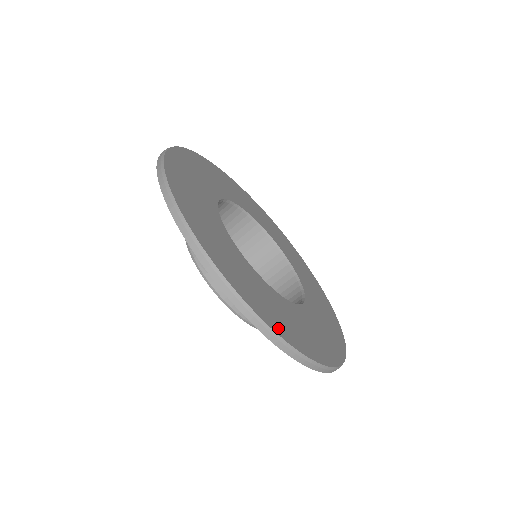
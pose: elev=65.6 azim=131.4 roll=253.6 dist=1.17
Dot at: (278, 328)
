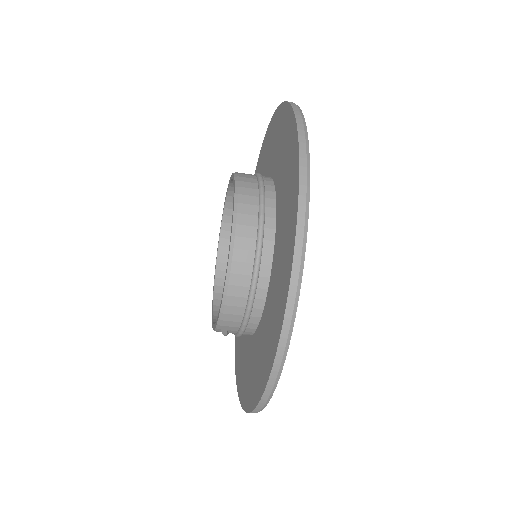
Dot at: occluded
